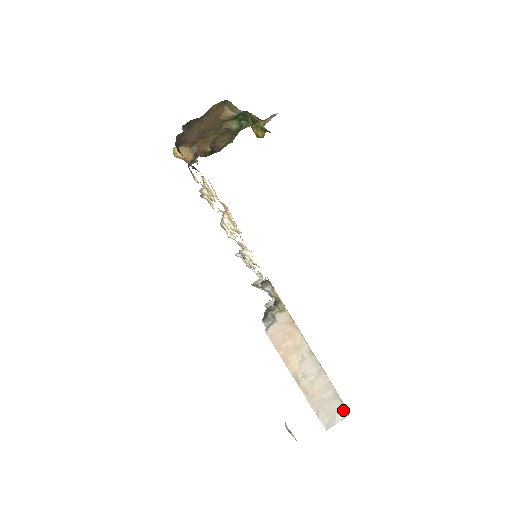
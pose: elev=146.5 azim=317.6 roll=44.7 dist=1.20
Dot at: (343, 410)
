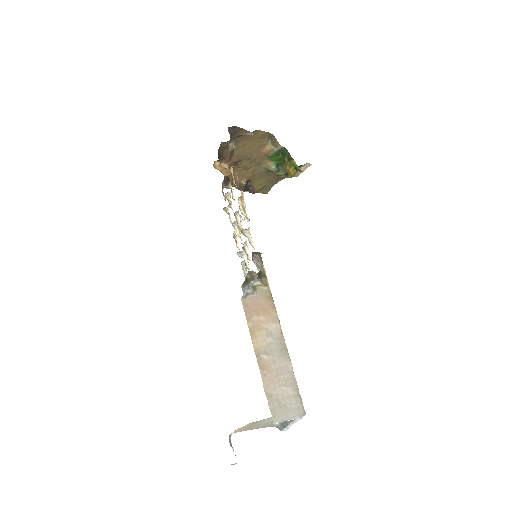
Dot at: (299, 407)
